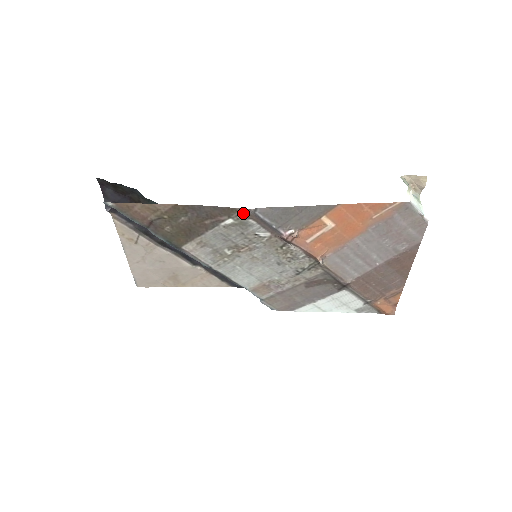
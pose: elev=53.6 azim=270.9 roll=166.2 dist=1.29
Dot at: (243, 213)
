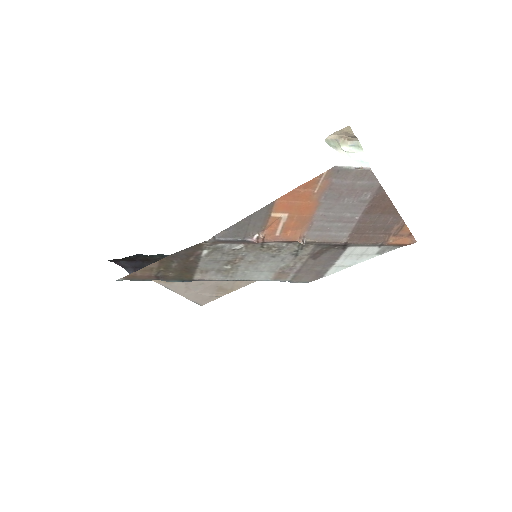
Dot at: (208, 244)
